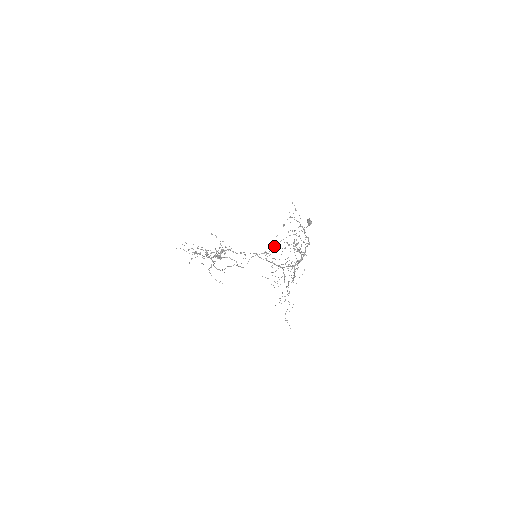
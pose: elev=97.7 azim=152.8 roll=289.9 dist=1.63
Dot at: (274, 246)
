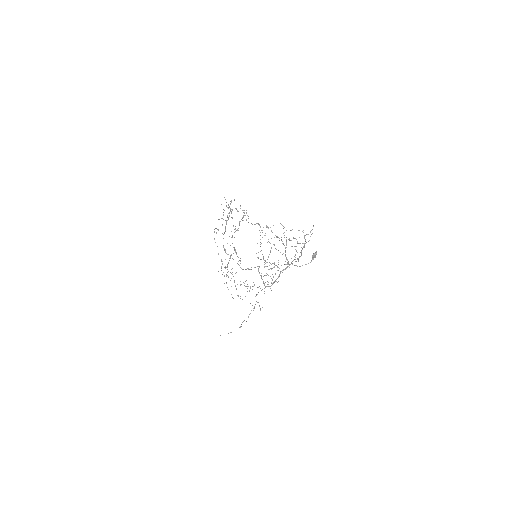
Dot at: occluded
